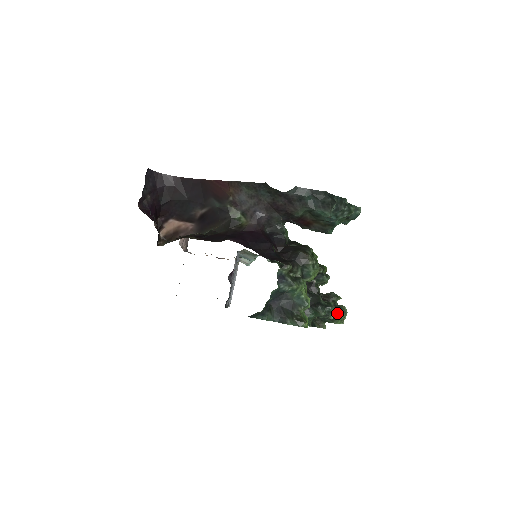
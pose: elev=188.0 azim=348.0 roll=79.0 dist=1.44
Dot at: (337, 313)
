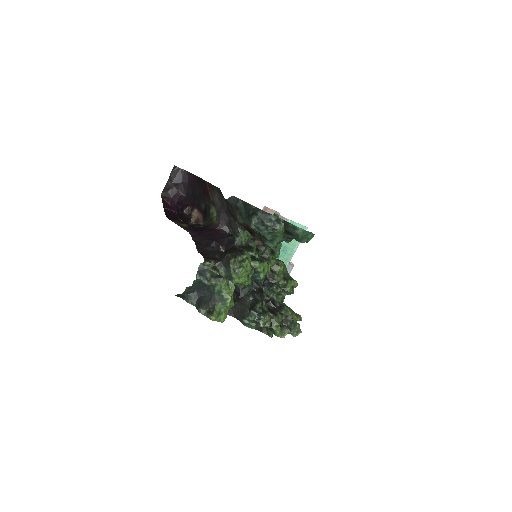
Dot at: (276, 325)
